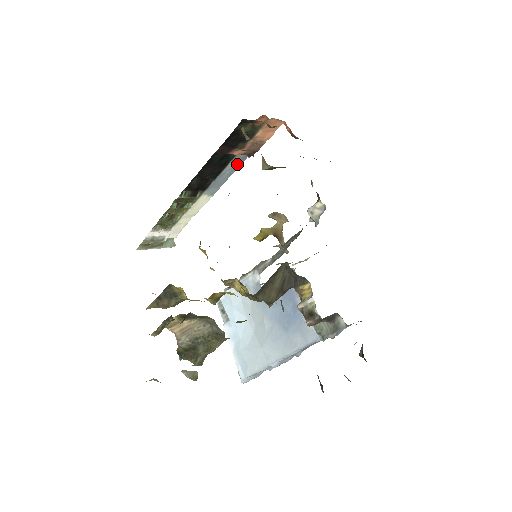
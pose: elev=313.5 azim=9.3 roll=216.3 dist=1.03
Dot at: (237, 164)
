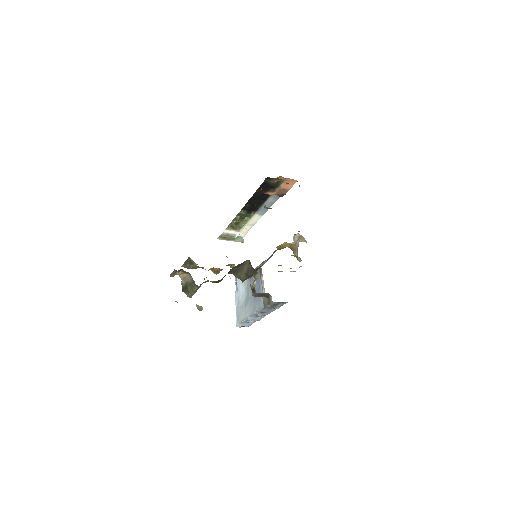
Dot at: (274, 200)
